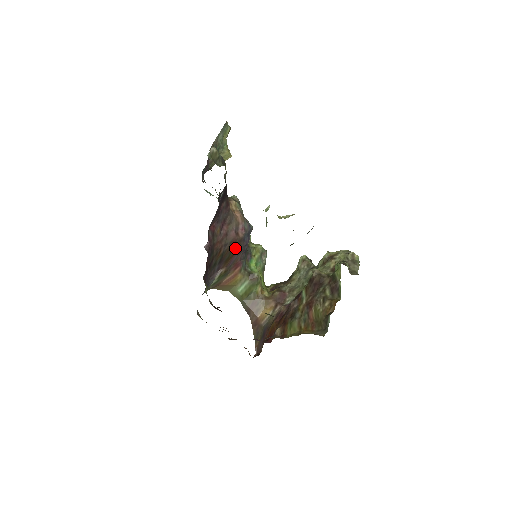
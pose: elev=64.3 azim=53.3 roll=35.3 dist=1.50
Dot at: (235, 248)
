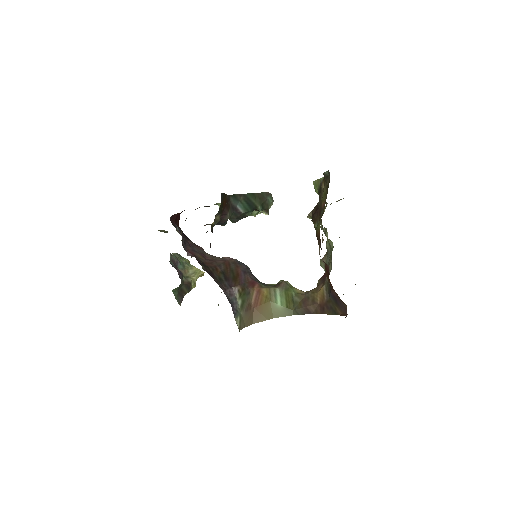
Dot at: (234, 269)
